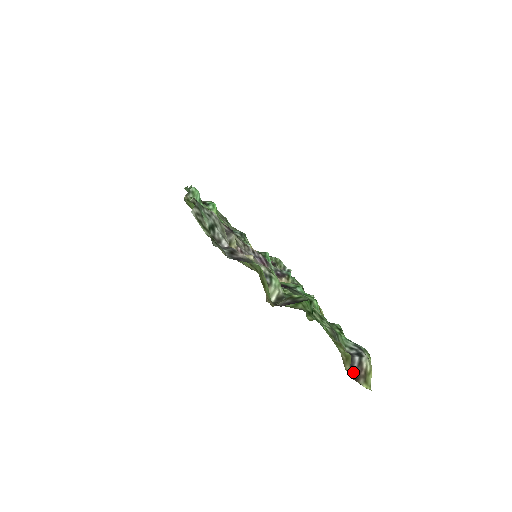
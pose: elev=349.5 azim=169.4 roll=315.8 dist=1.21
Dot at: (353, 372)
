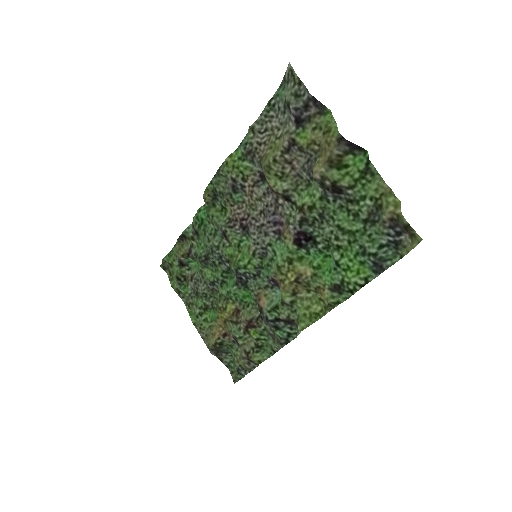
Dot at: (401, 227)
